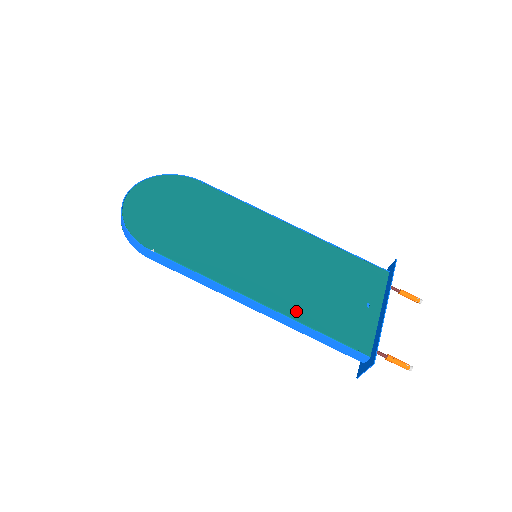
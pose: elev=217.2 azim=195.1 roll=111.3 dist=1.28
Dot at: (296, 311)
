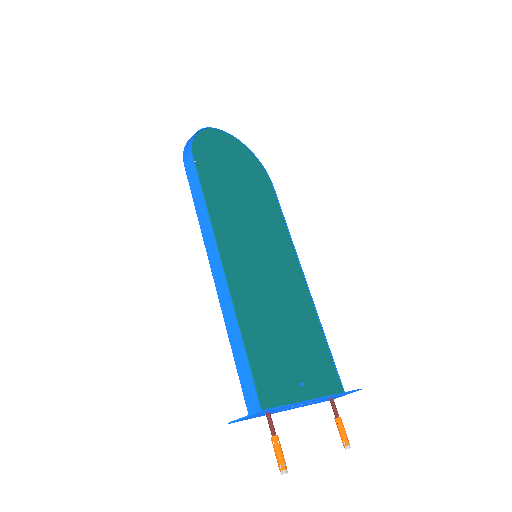
Dot at: (243, 309)
